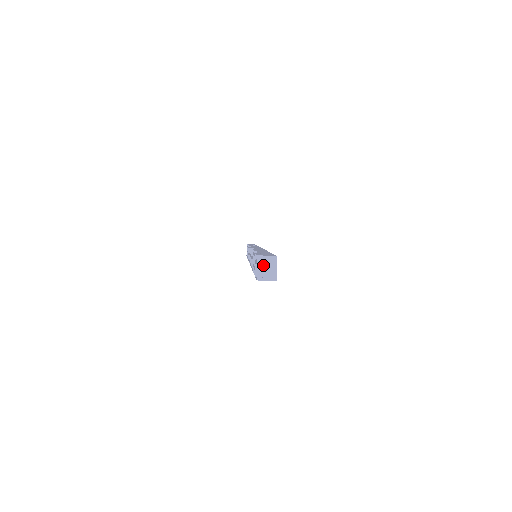
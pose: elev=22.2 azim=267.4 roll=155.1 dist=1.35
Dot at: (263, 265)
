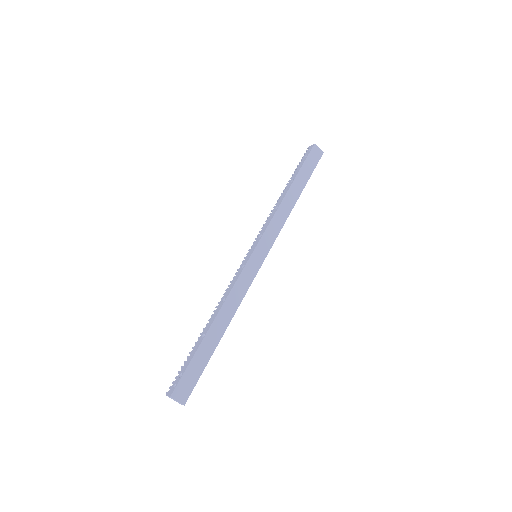
Dot at: occluded
